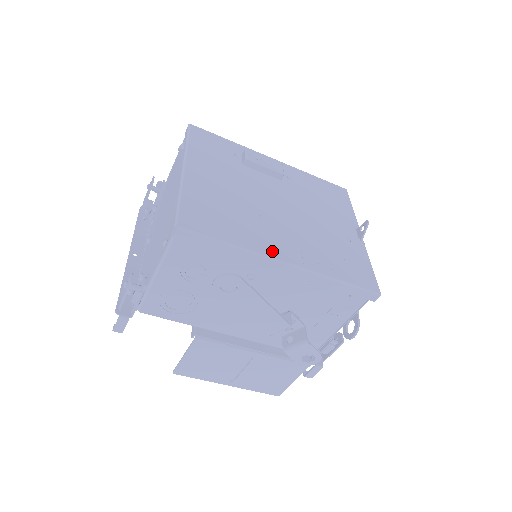
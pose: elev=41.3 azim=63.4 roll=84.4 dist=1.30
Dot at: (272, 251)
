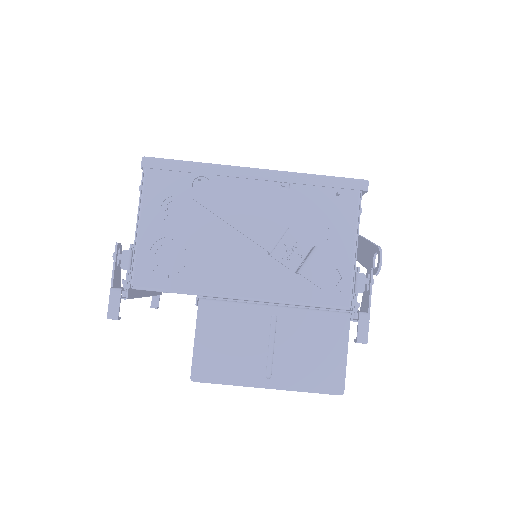
Dot at: occluded
